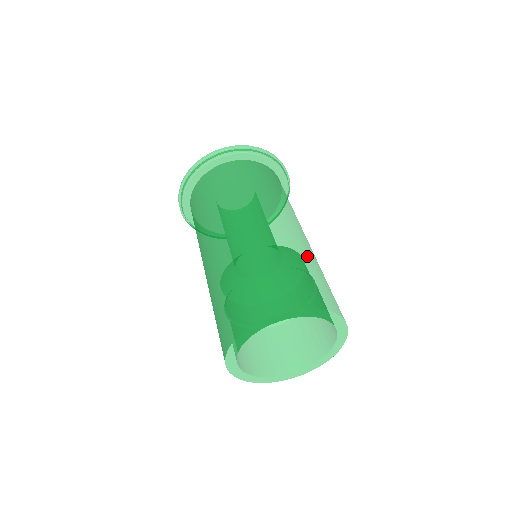
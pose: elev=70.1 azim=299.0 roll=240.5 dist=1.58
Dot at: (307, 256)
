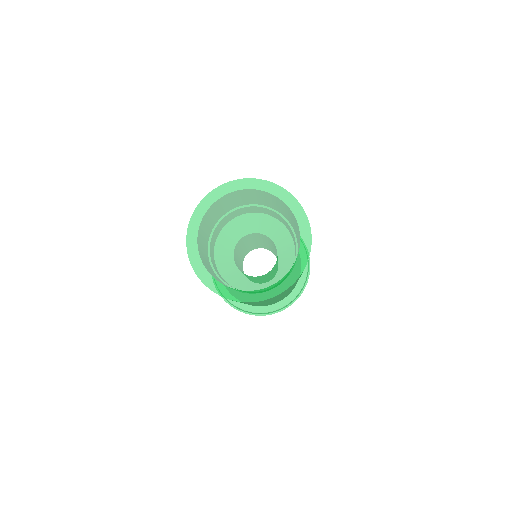
Dot at: occluded
